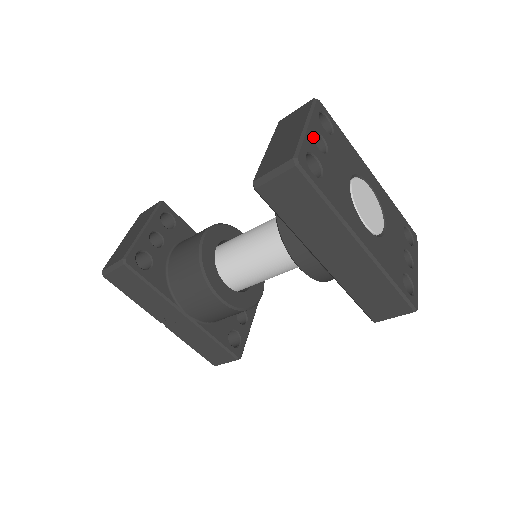
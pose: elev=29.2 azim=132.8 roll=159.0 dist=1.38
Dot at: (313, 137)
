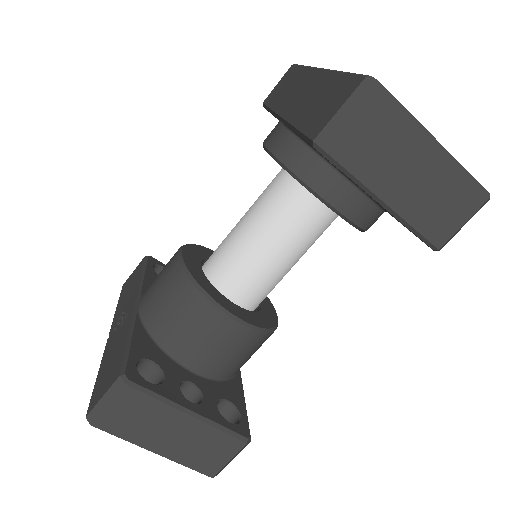
Dot at: occluded
